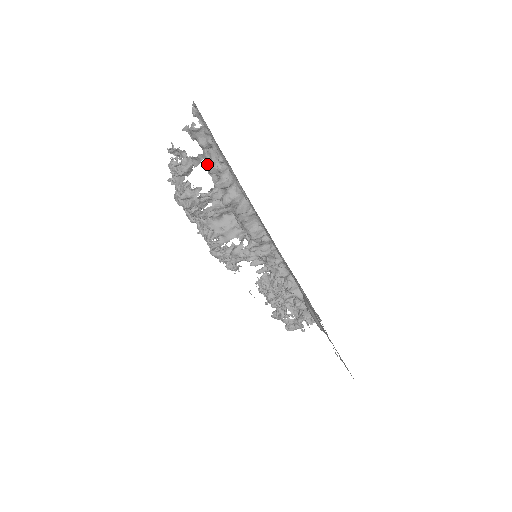
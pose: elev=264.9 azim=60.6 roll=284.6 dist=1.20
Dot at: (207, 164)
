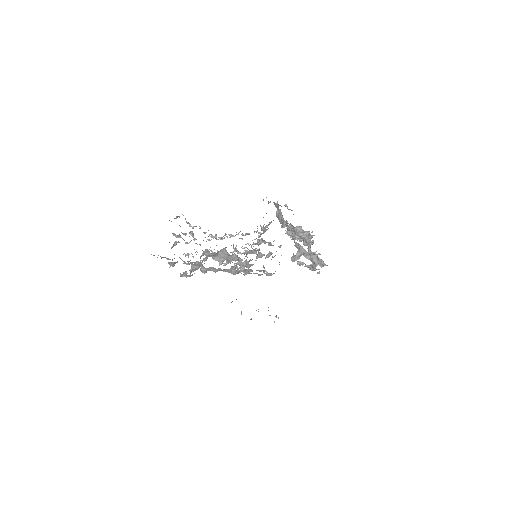
Dot at: occluded
